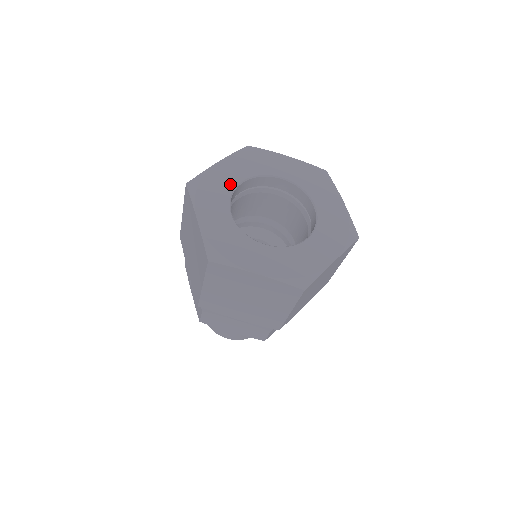
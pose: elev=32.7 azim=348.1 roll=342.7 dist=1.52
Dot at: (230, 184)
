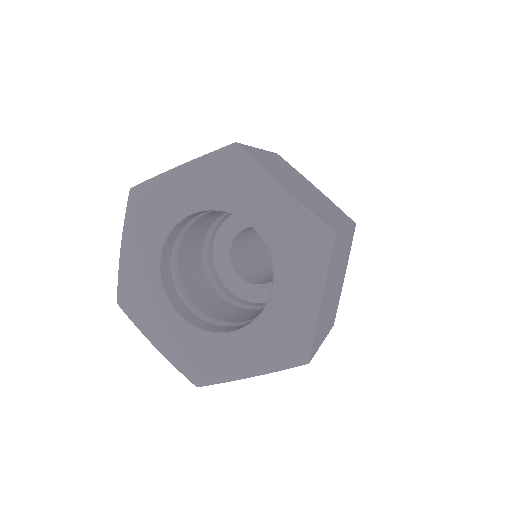
Dot at: (176, 211)
